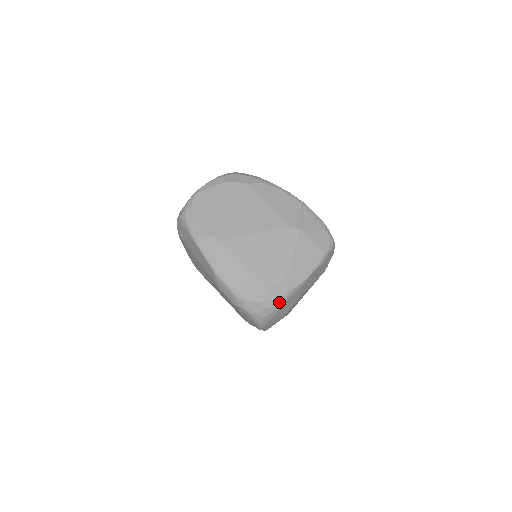
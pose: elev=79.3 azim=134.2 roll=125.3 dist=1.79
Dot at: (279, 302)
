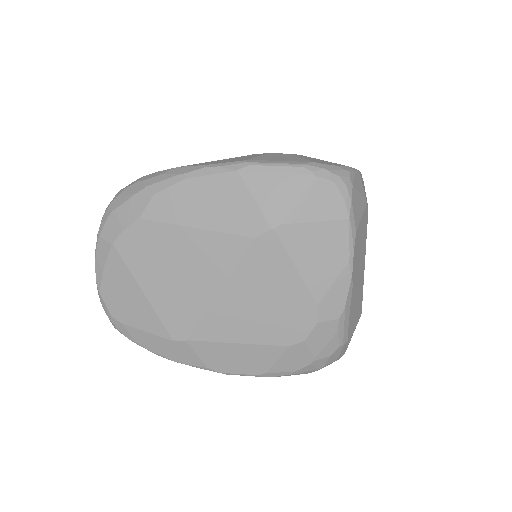
Dot at: (339, 338)
